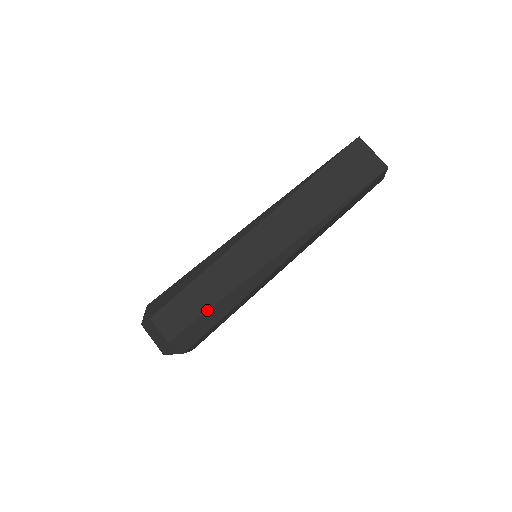
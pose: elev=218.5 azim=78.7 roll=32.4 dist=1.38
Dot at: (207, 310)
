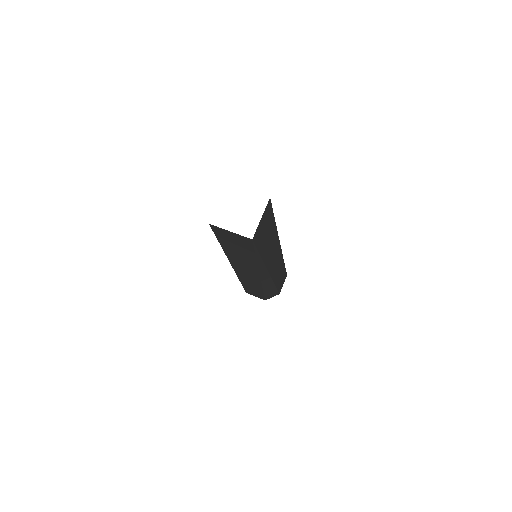
Dot at: (263, 293)
